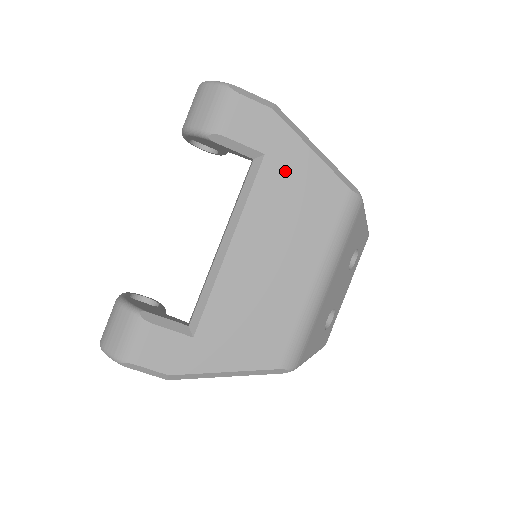
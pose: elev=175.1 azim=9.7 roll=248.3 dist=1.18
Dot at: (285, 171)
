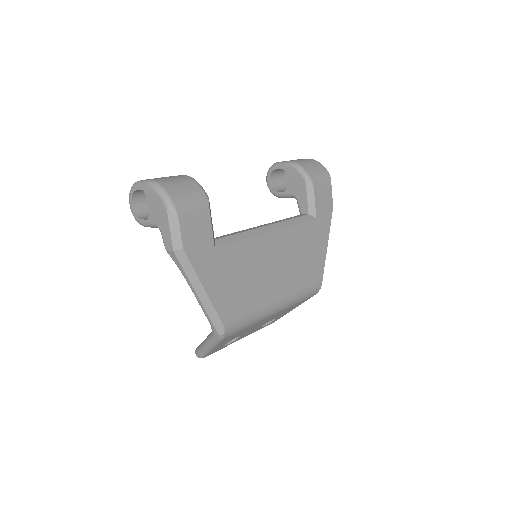
Dot at: (315, 236)
